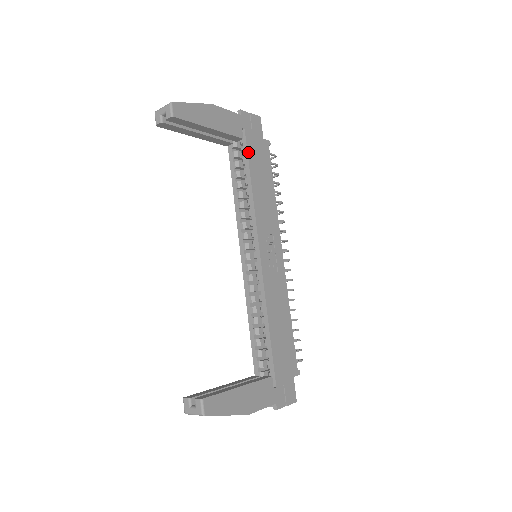
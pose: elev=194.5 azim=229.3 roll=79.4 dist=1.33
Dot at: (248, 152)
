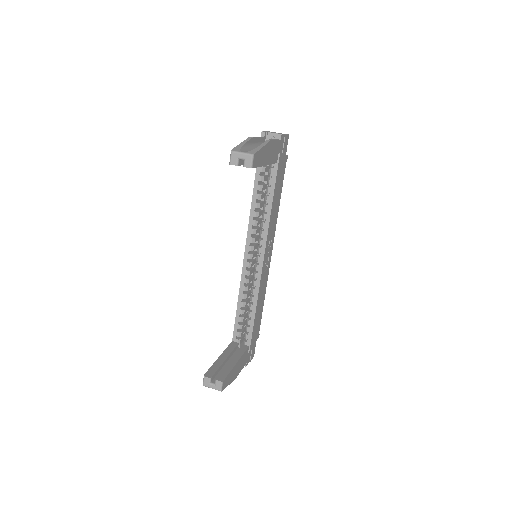
Dot at: (277, 174)
